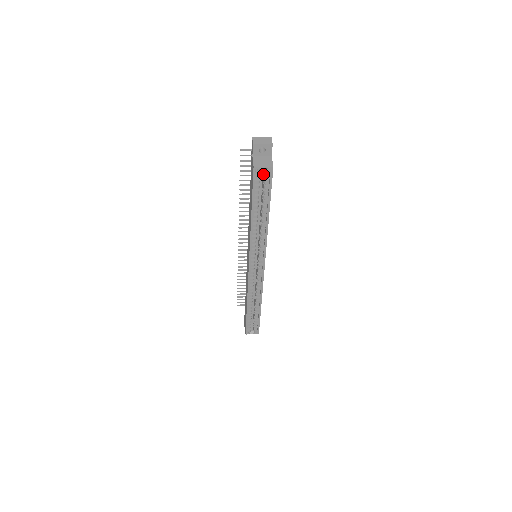
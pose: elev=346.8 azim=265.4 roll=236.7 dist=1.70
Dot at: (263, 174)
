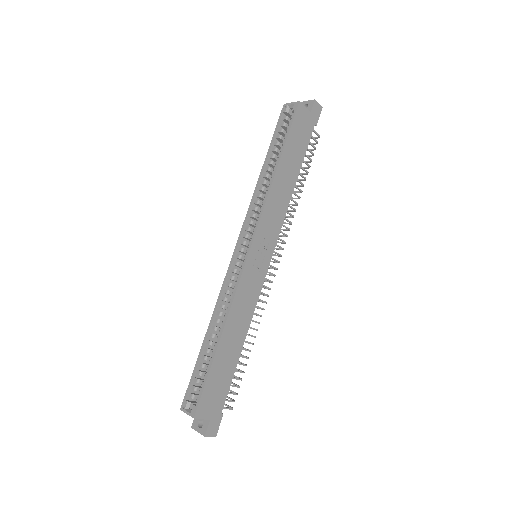
Dot at: occluded
